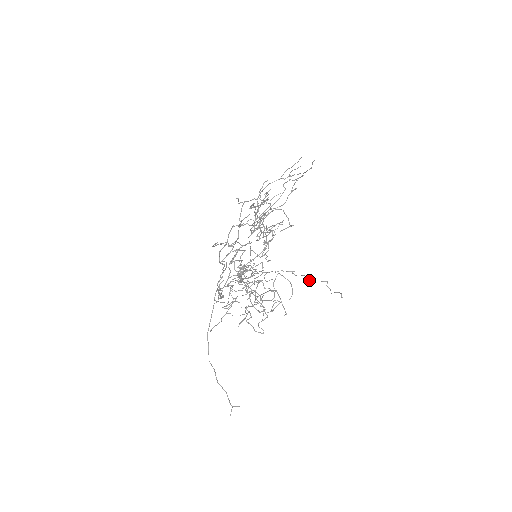
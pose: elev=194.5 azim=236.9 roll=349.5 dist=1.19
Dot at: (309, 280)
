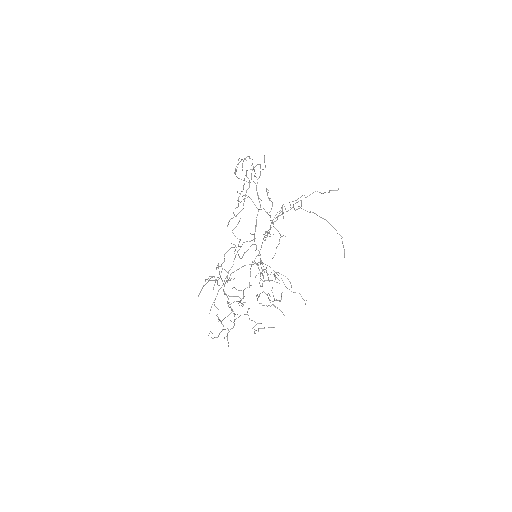
Dot at: occluded
